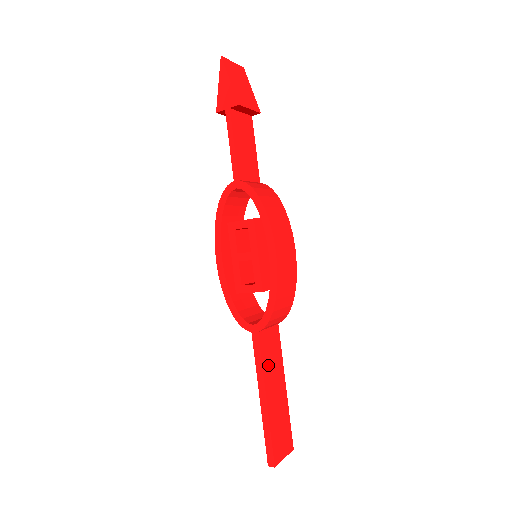
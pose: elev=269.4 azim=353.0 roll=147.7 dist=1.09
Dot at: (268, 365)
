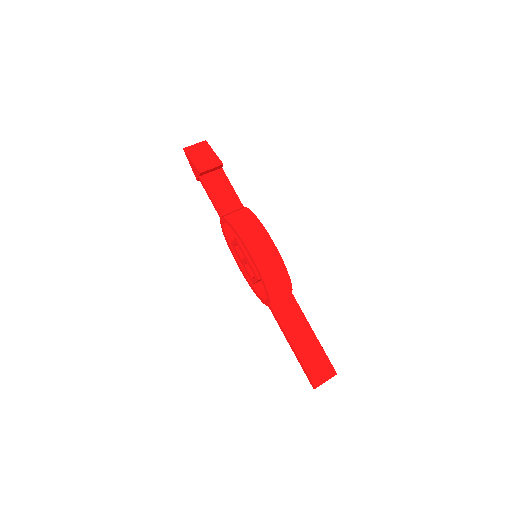
Dot at: (288, 323)
